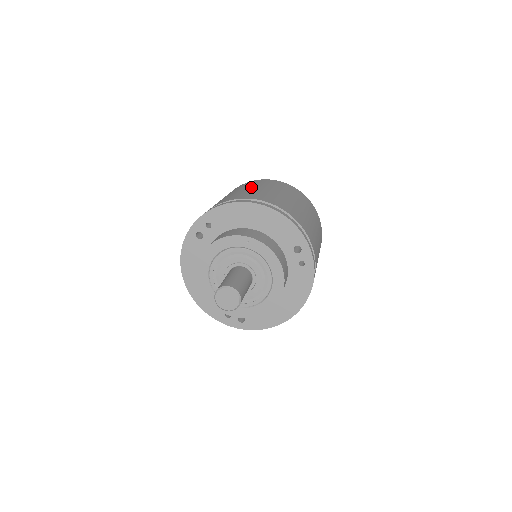
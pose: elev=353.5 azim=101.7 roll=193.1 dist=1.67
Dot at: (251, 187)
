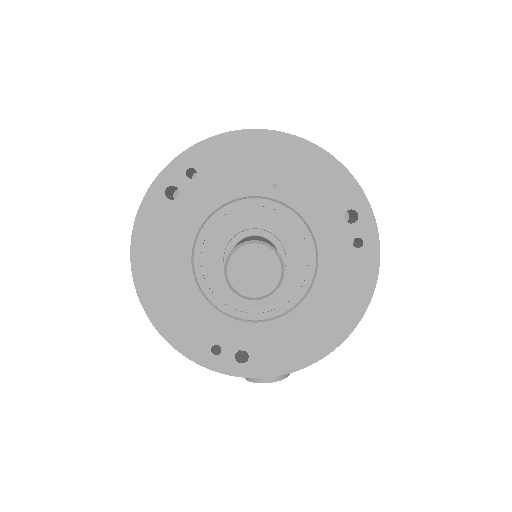
Dot at: occluded
